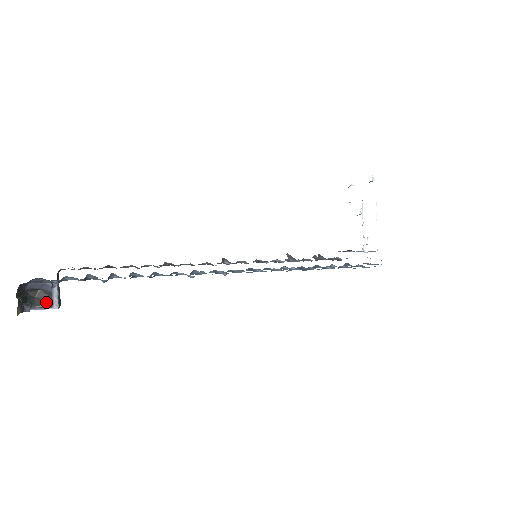
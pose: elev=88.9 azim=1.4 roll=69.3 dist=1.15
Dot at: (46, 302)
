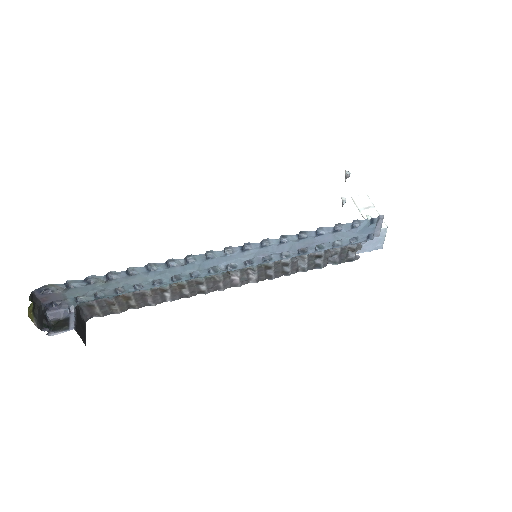
Dot at: (64, 326)
